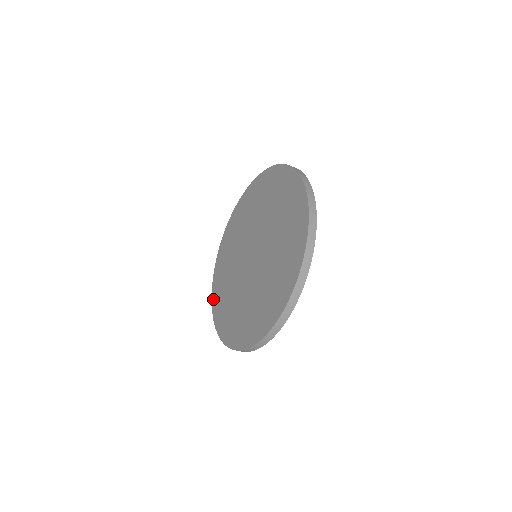
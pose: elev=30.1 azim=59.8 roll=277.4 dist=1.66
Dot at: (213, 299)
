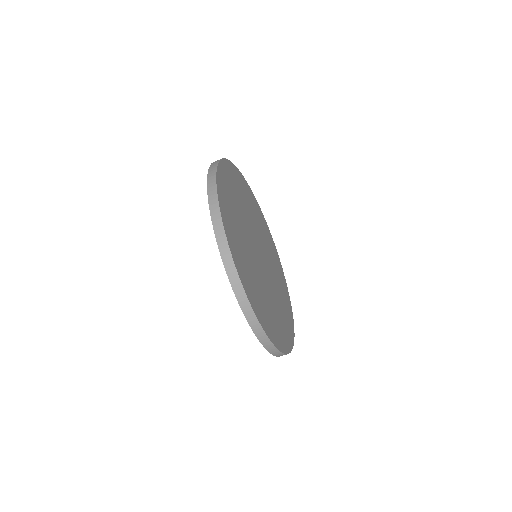
Dot at: occluded
